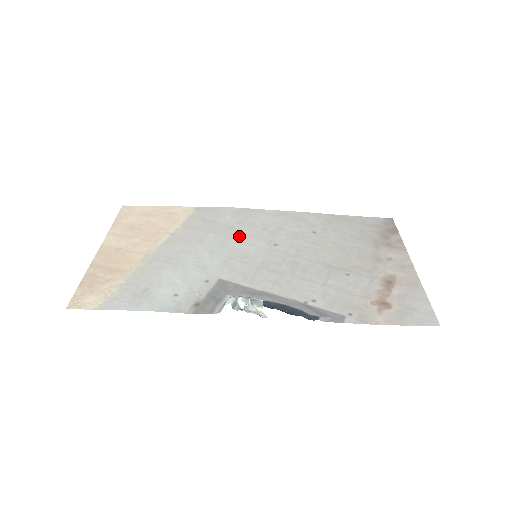
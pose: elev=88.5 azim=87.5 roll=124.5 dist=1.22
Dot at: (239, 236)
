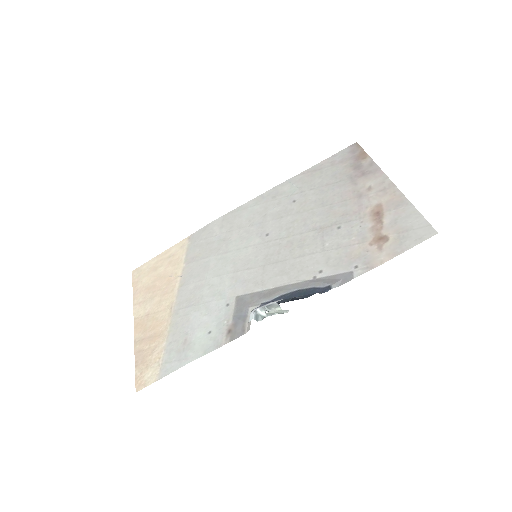
Dot at: (234, 245)
